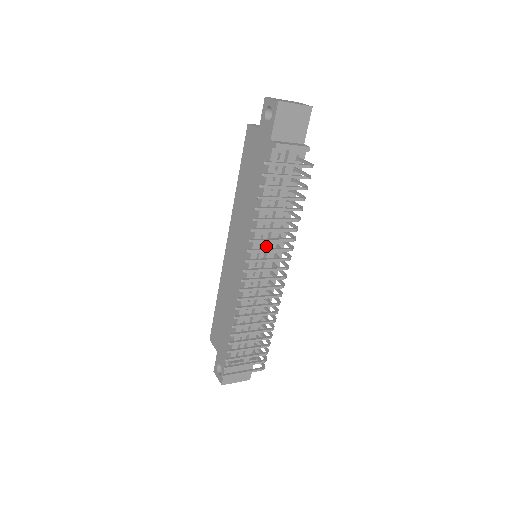
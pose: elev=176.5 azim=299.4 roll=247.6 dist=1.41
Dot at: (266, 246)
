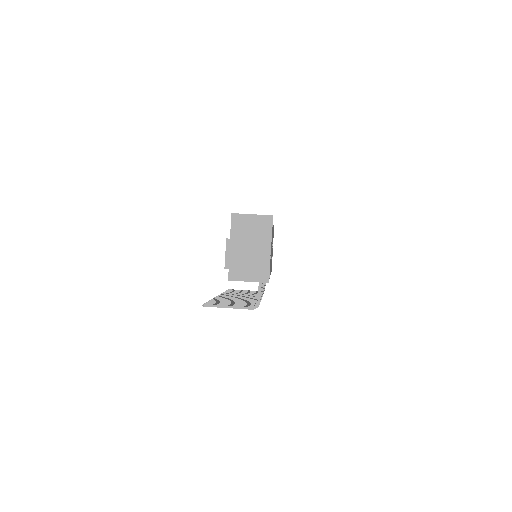
Dot at: occluded
